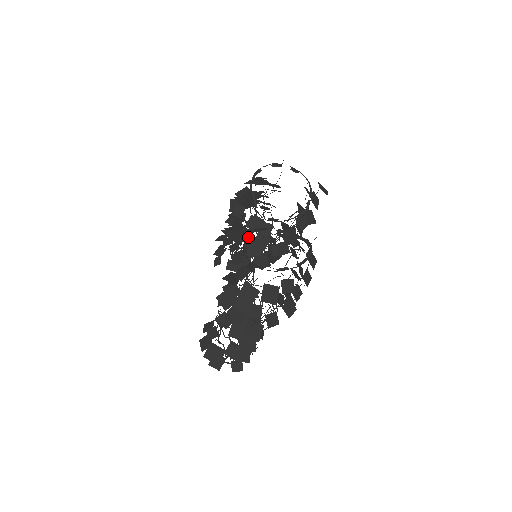
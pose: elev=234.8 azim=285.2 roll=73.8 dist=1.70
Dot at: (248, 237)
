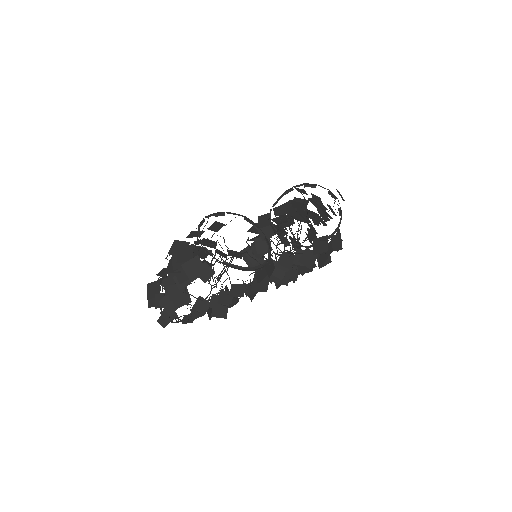
Dot at: (235, 217)
